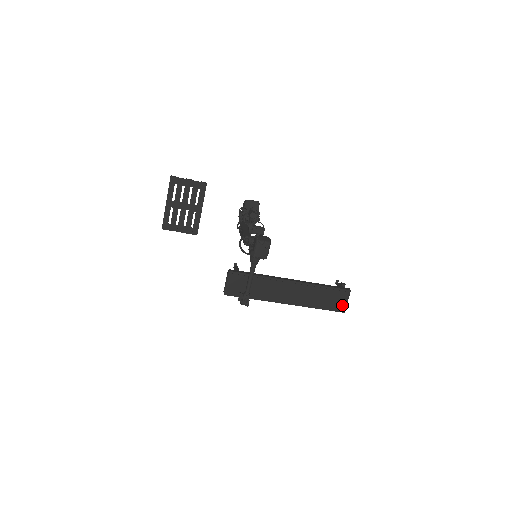
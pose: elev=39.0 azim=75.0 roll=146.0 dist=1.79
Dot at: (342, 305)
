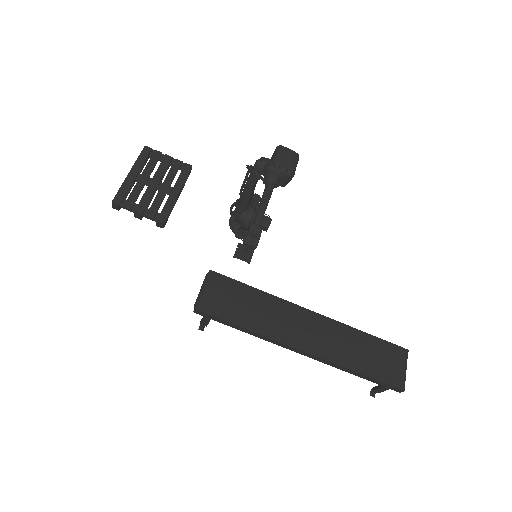
Dot at: (398, 374)
